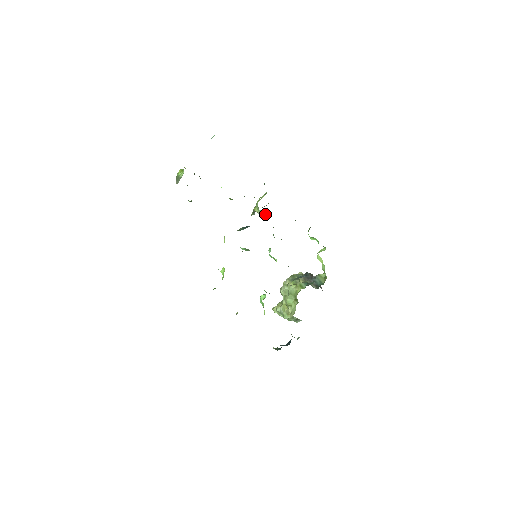
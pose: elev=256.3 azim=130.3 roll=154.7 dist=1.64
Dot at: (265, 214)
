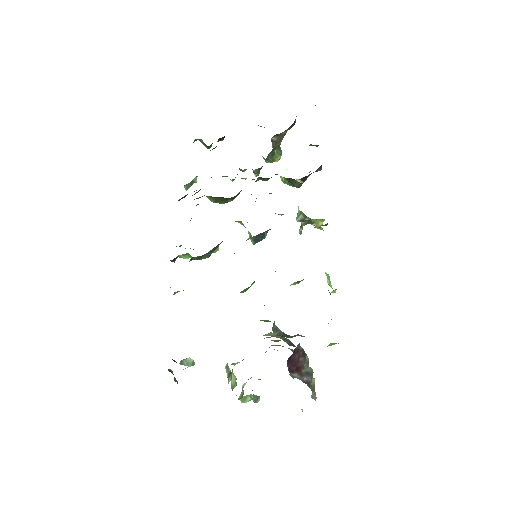
Dot at: (300, 215)
